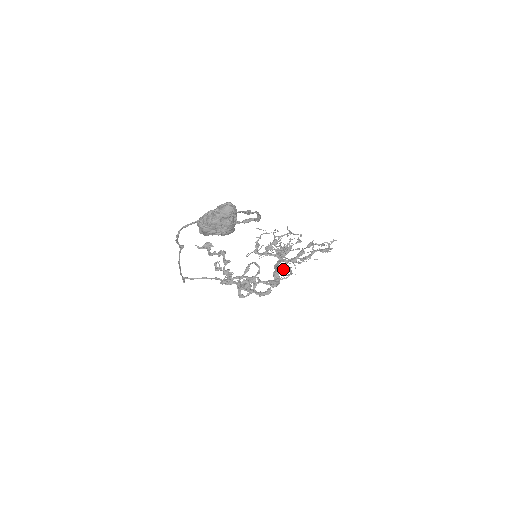
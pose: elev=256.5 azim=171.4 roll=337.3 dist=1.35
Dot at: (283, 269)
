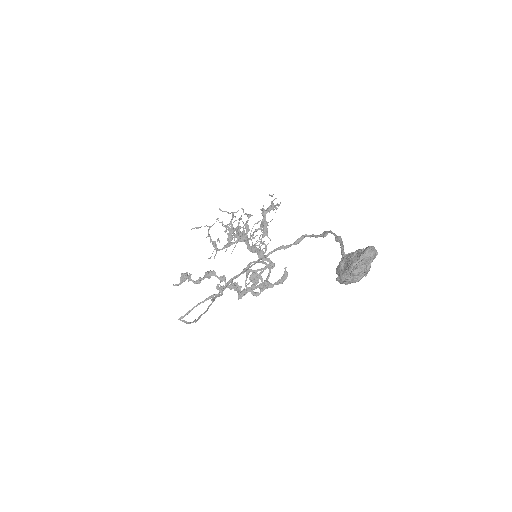
Dot at: occluded
